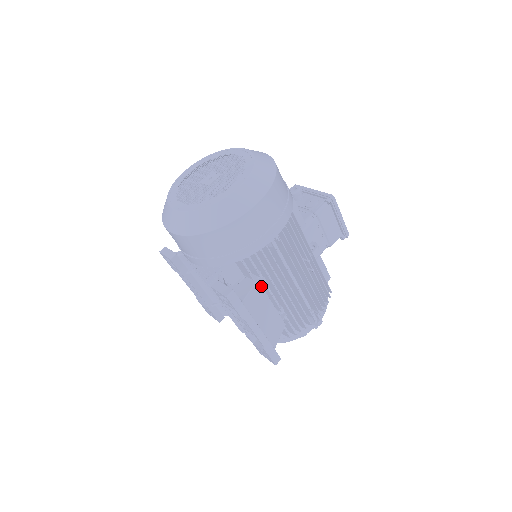
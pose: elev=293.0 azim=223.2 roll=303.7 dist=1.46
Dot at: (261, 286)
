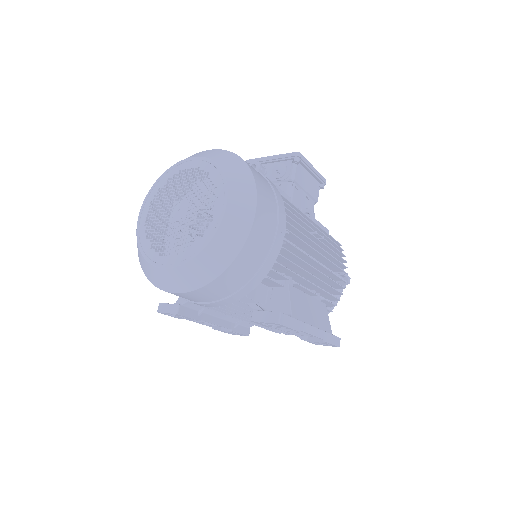
Dot at: (293, 287)
